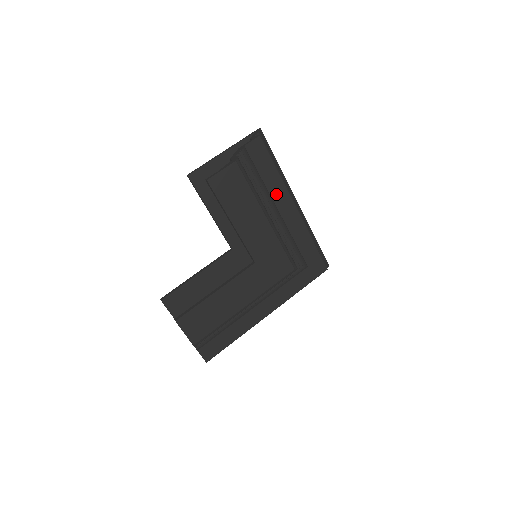
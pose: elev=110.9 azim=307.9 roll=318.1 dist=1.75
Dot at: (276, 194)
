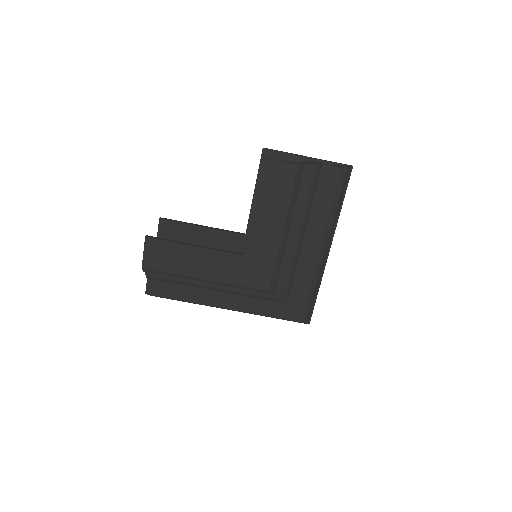
Dot at: (314, 224)
